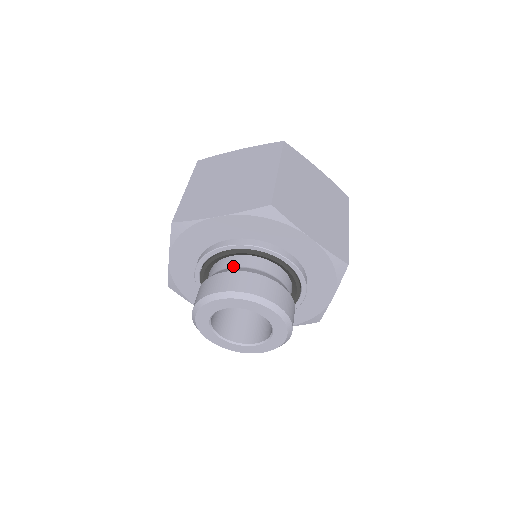
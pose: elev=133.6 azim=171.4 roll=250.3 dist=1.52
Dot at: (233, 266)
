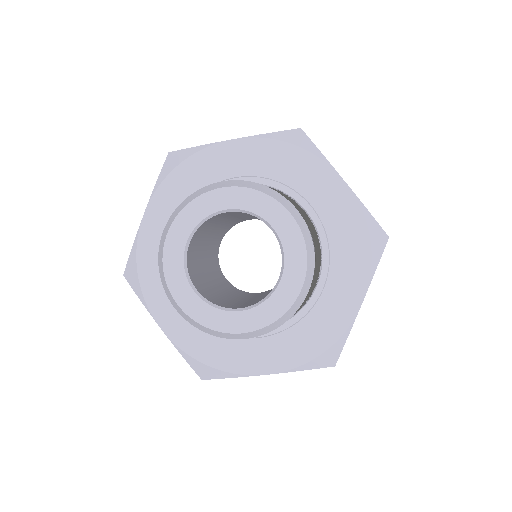
Dot at: occluded
